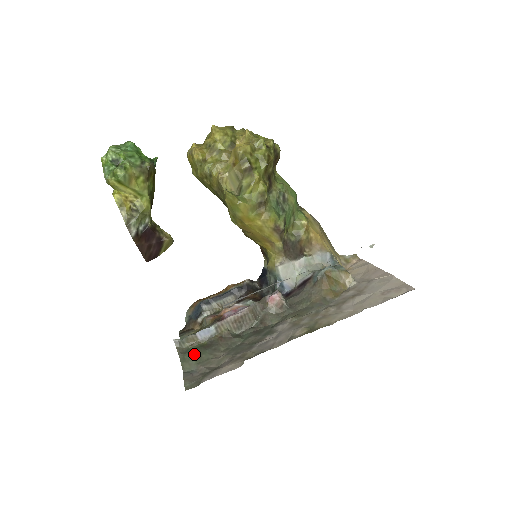
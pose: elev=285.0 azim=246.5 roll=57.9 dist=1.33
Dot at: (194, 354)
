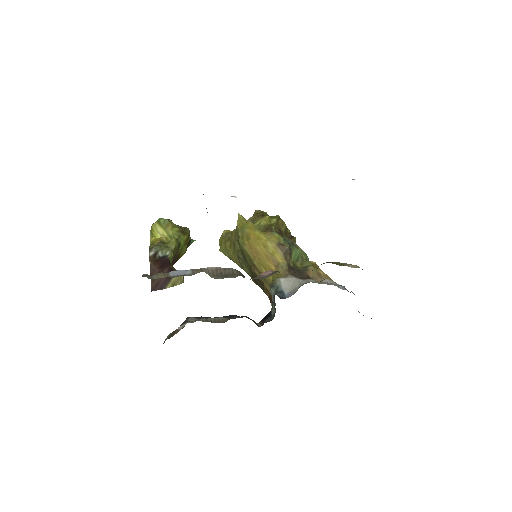
Dot at: occluded
